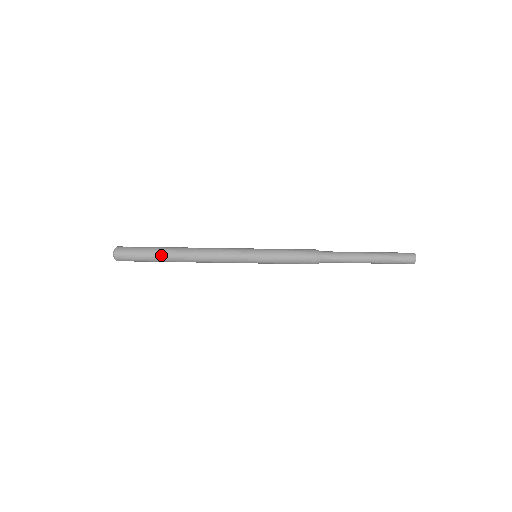
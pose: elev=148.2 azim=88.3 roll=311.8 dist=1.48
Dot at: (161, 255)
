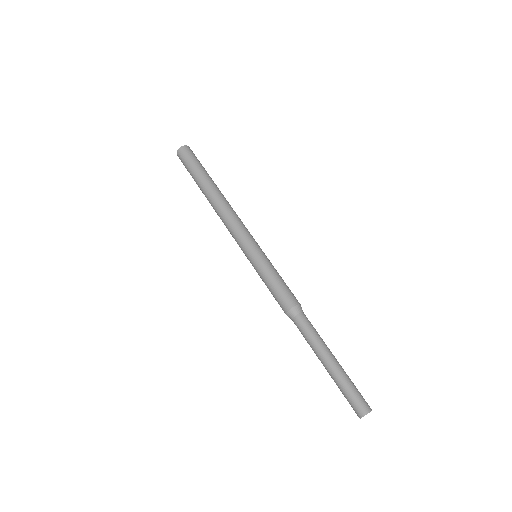
Dot at: (199, 185)
